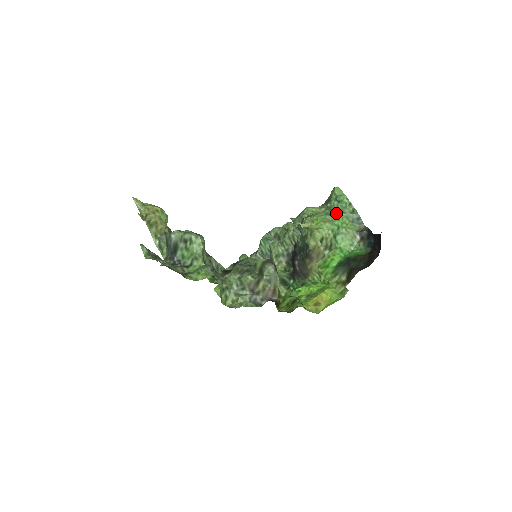
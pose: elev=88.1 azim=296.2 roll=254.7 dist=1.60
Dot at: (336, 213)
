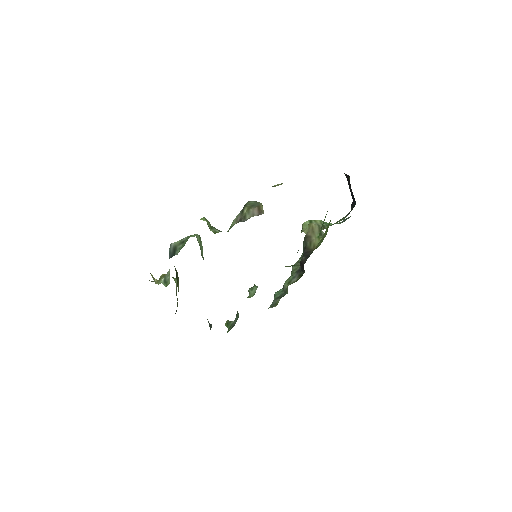
Dot at: occluded
